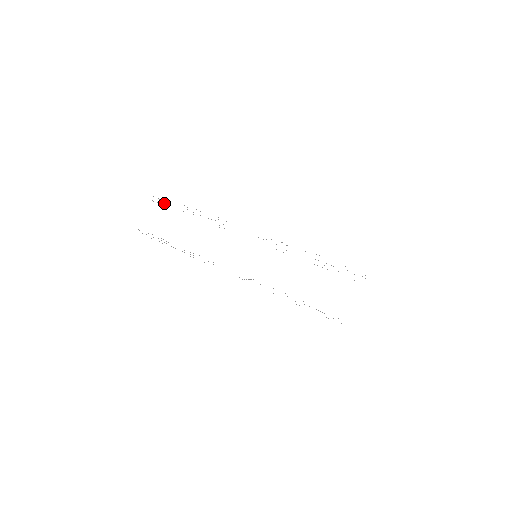
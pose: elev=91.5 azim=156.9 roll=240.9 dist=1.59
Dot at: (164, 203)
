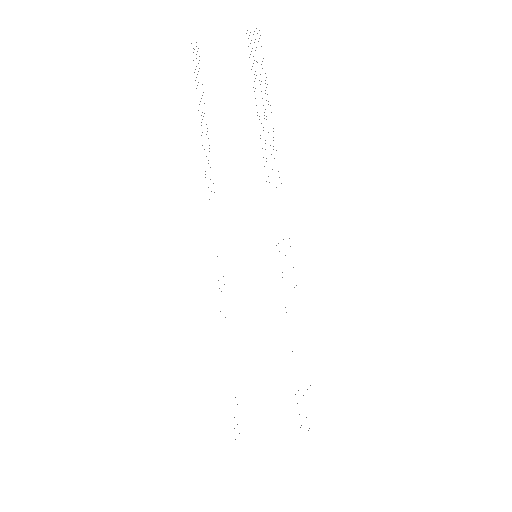
Dot at: occluded
